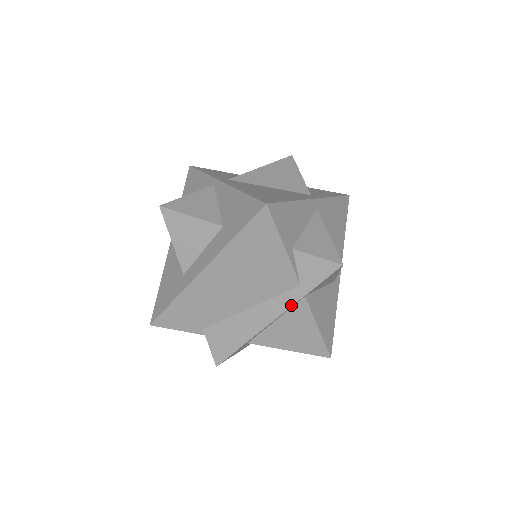
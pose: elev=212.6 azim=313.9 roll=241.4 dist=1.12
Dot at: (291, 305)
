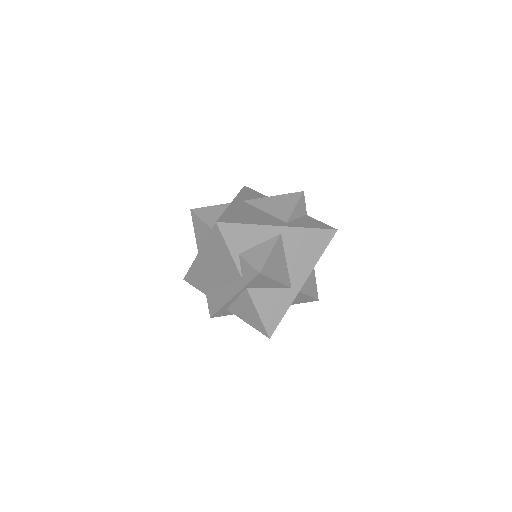
Dot at: (239, 291)
